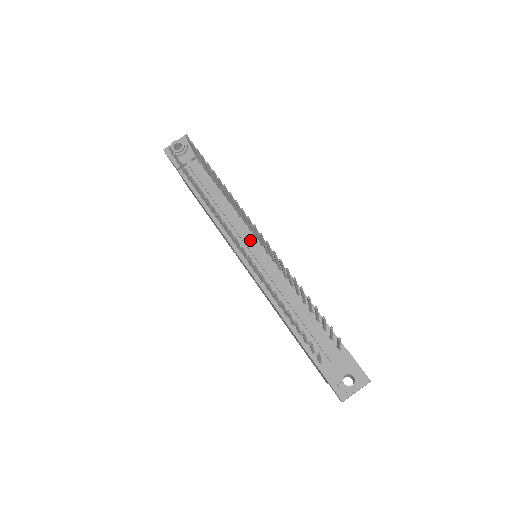
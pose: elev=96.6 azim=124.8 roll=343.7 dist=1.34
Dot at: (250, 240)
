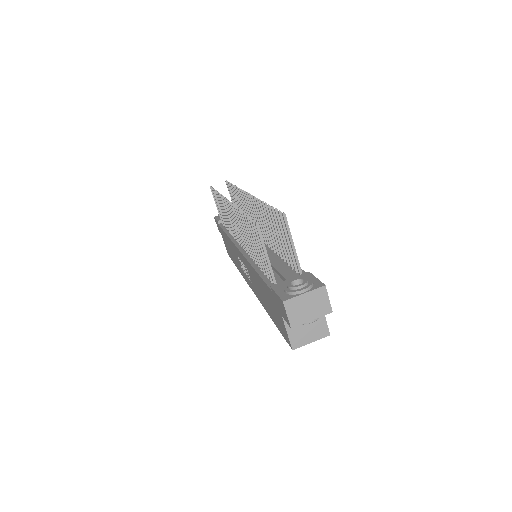
Dot at: occluded
